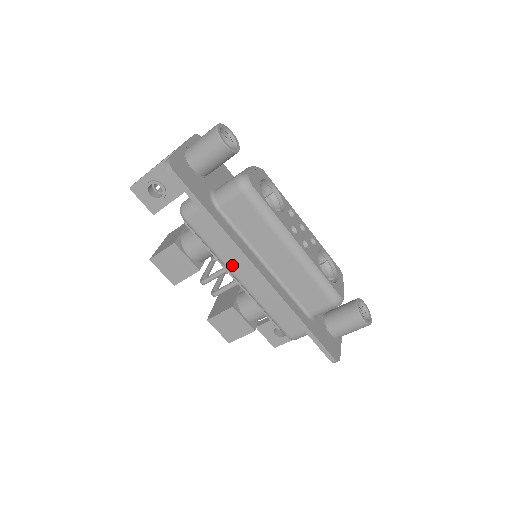
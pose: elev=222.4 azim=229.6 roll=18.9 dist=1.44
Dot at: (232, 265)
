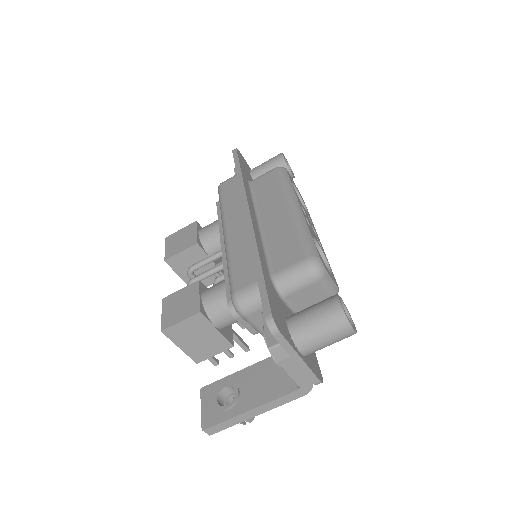
Dot at: (229, 215)
